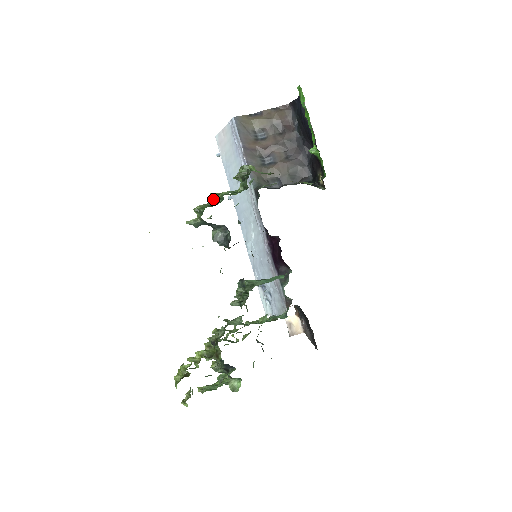
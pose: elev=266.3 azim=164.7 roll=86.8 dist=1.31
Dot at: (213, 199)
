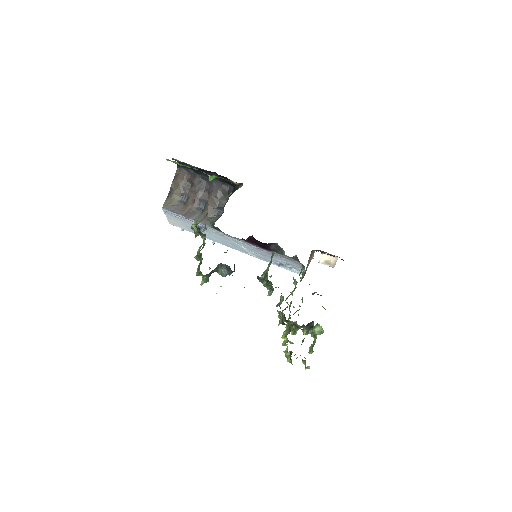
Dot at: (198, 260)
